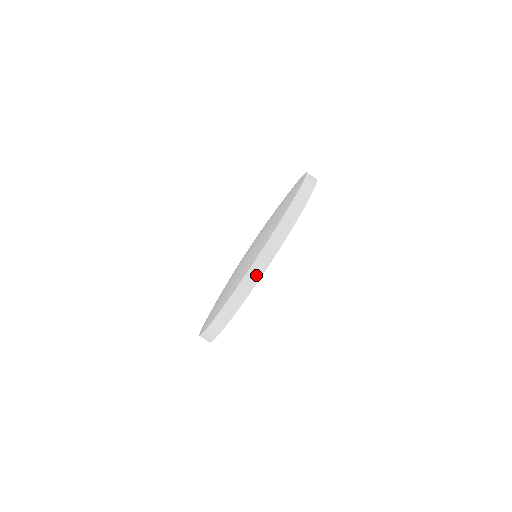
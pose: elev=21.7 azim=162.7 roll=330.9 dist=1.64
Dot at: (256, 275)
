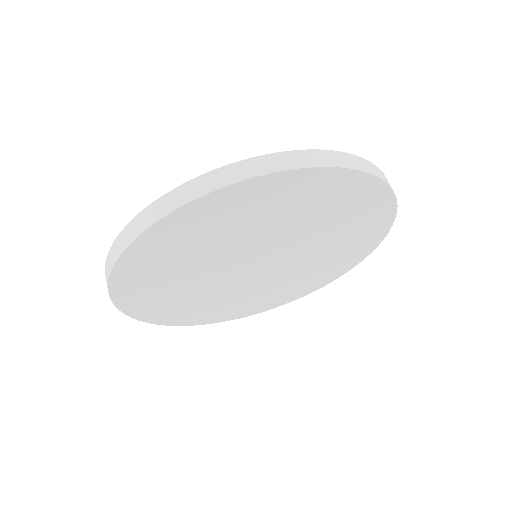
Dot at: (217, 182)
